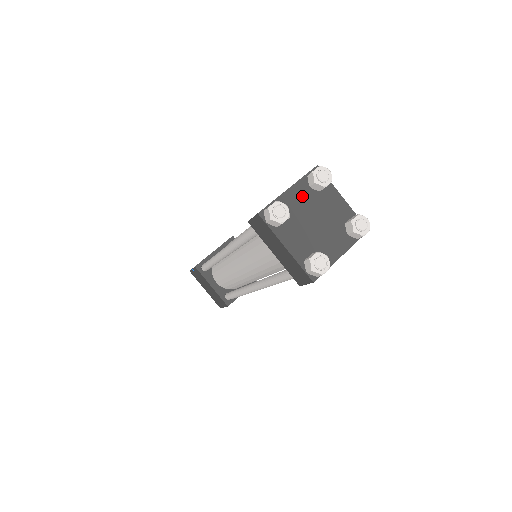
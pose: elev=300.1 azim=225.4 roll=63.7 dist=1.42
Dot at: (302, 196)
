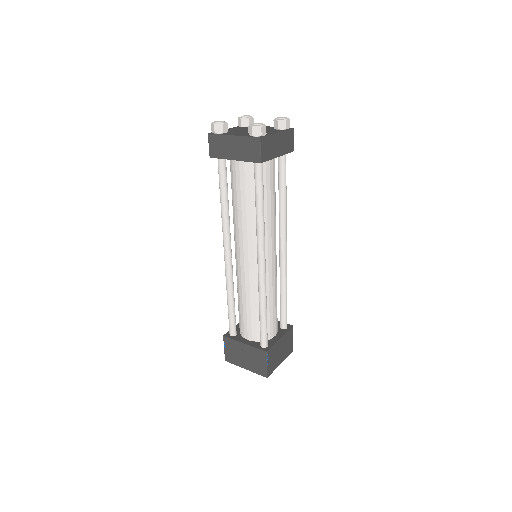
Dot at: (237, 129)
